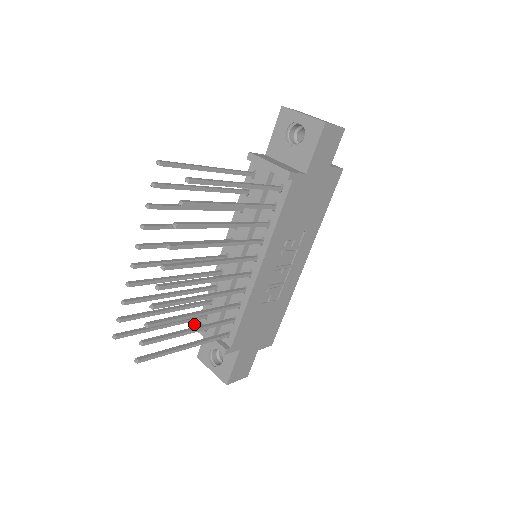
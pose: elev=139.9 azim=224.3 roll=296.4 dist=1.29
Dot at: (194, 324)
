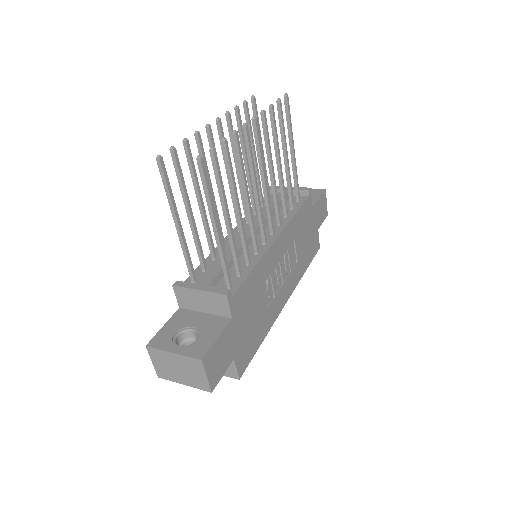
Dot at: (177, 282)
